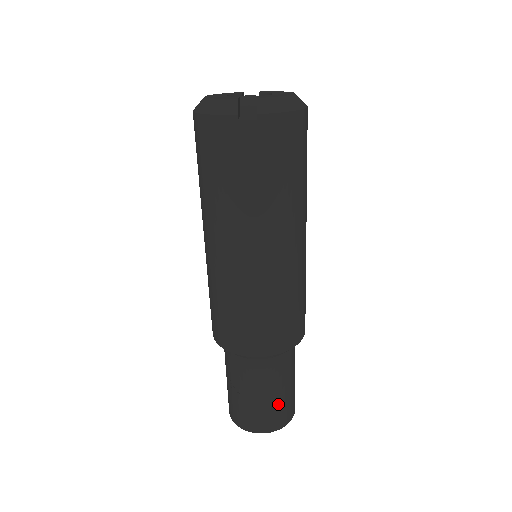
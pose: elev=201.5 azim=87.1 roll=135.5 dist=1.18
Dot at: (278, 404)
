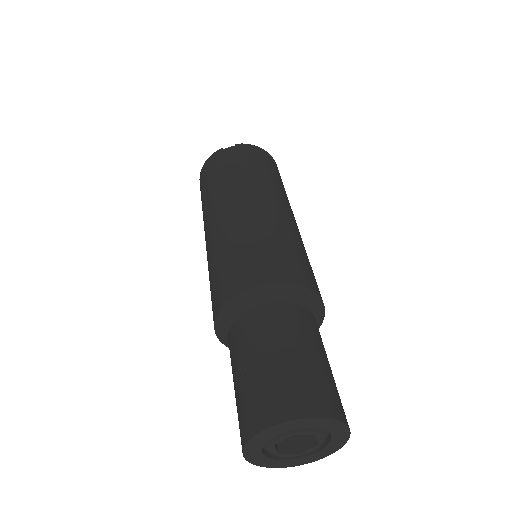
Dot at: (304, 370)
